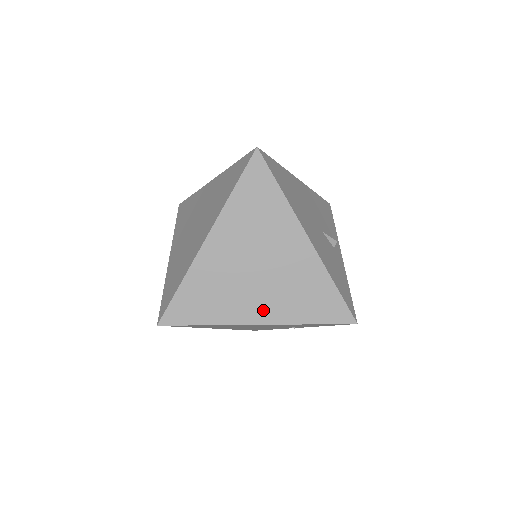
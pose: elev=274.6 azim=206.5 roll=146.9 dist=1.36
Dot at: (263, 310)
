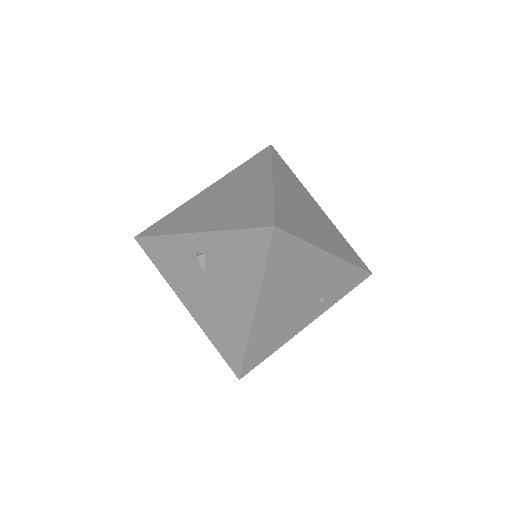
Dot at: (328, 244)
